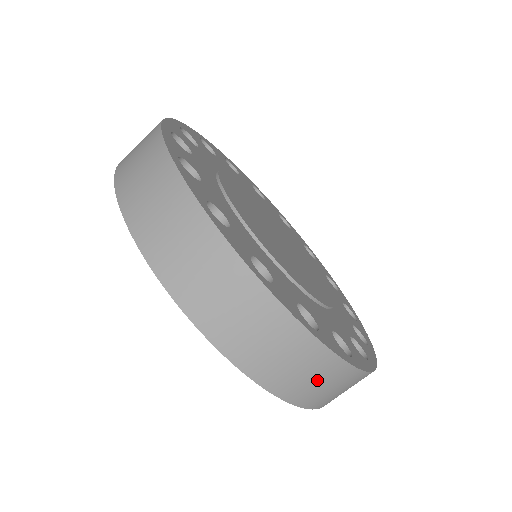
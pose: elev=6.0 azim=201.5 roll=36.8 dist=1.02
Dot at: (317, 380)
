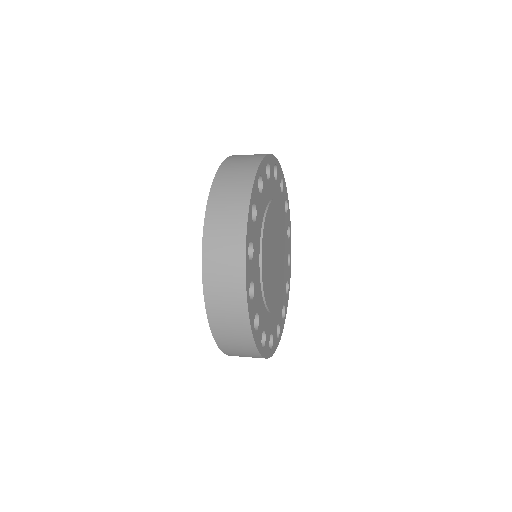
Dot at: (225, 281)
